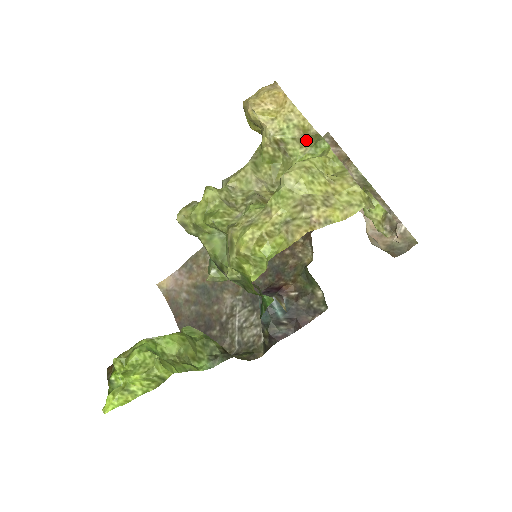
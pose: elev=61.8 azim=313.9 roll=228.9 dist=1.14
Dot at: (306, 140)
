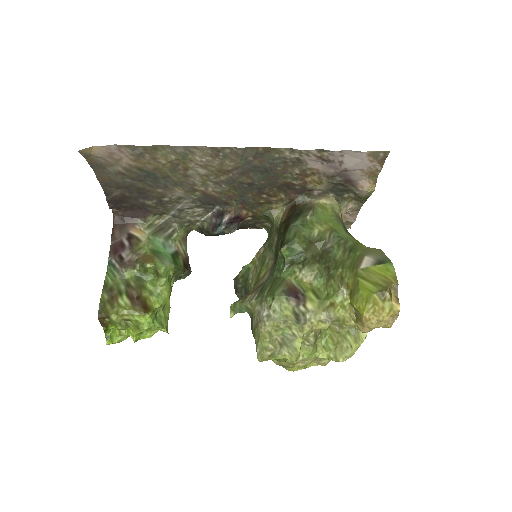
Dot at: occluded
